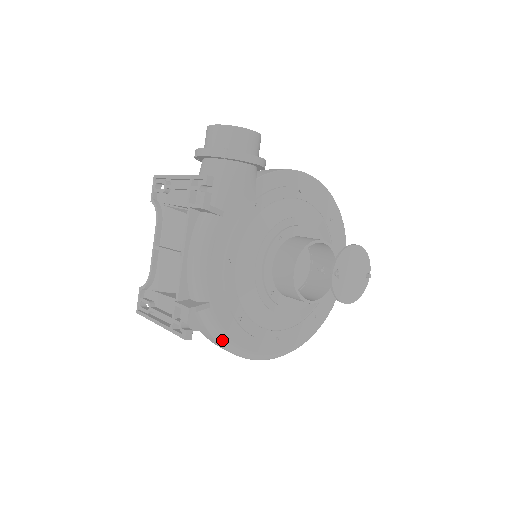
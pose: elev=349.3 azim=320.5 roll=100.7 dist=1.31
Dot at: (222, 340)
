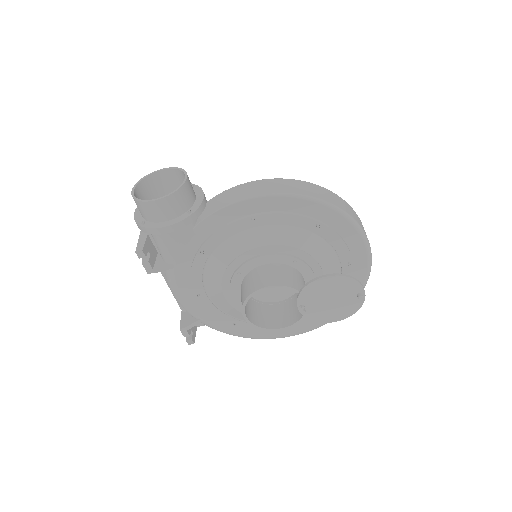
Dot at: (229, 334)
